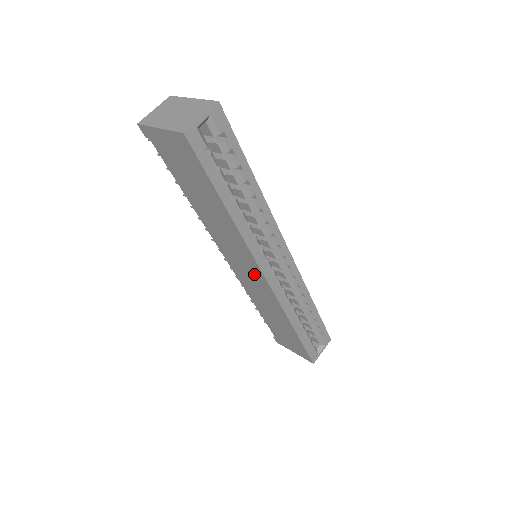
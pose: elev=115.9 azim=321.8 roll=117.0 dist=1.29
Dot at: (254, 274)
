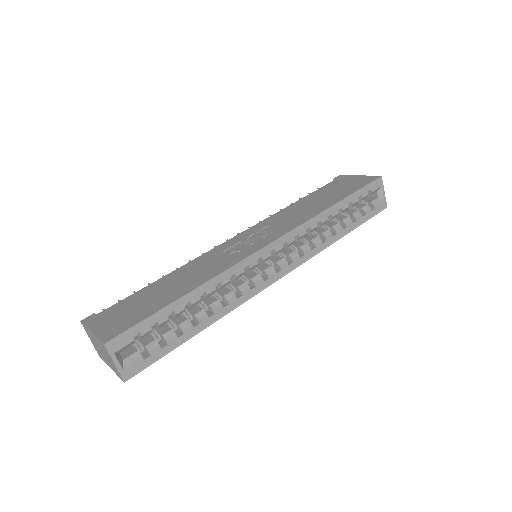
Dot at: occluded
